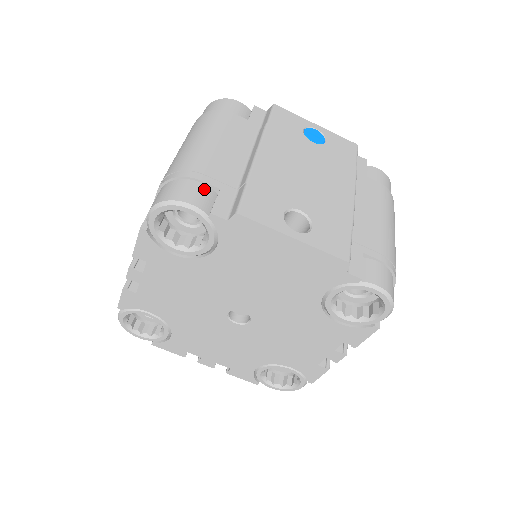
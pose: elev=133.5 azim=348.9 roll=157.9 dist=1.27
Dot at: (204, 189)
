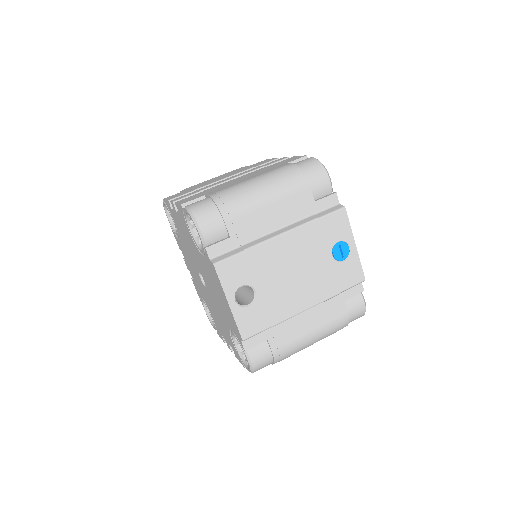
Dot at: (222, 229)
